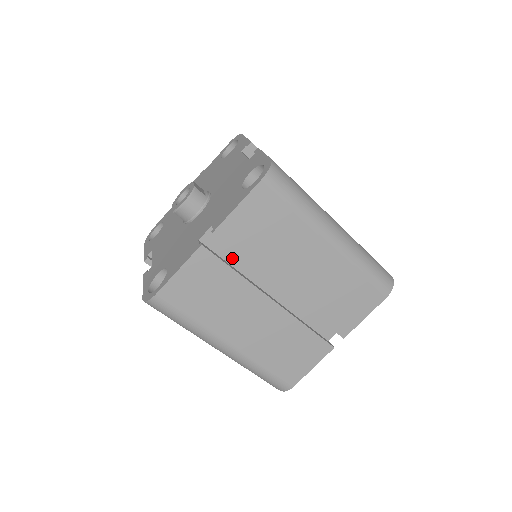
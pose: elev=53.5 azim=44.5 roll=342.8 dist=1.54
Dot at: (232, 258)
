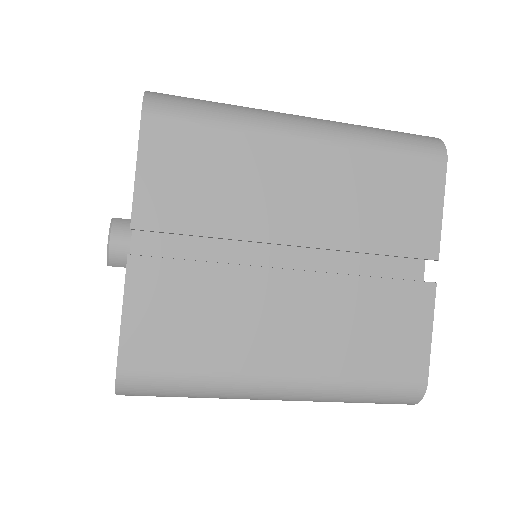
Dot at: (194, 253)
